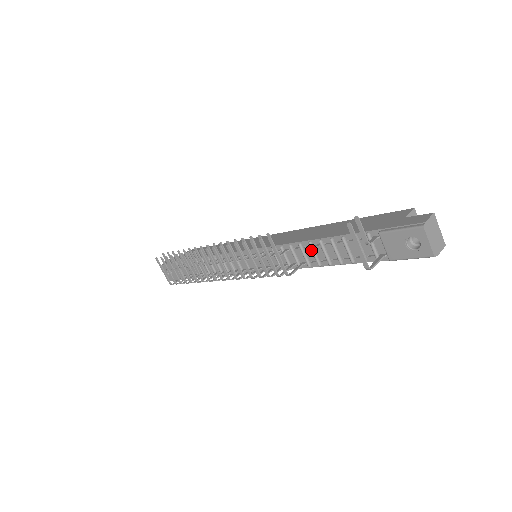
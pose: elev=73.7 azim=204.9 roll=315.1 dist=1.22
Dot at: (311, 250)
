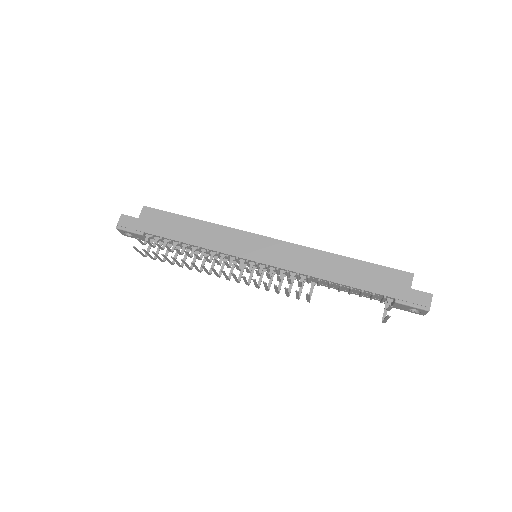
Dot at: (329, 285)
